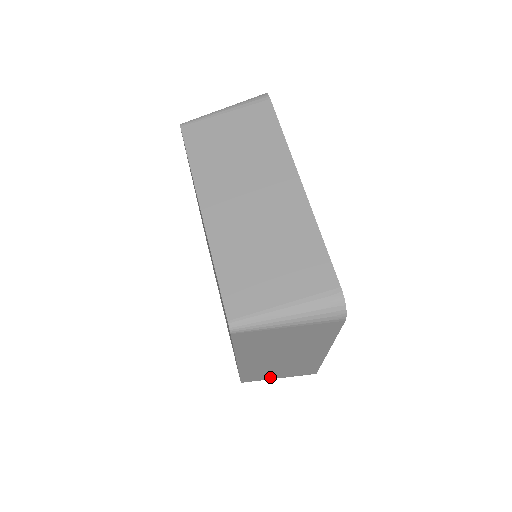
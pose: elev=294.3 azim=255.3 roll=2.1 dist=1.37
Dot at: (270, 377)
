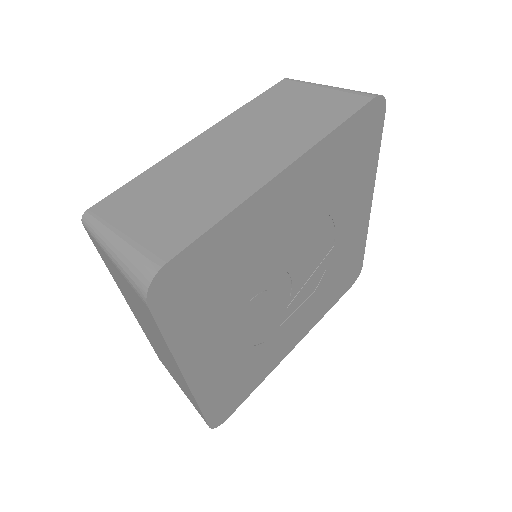
Dot at: occluded
